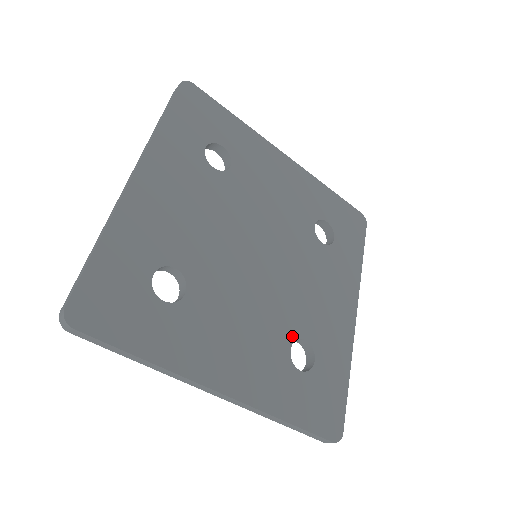
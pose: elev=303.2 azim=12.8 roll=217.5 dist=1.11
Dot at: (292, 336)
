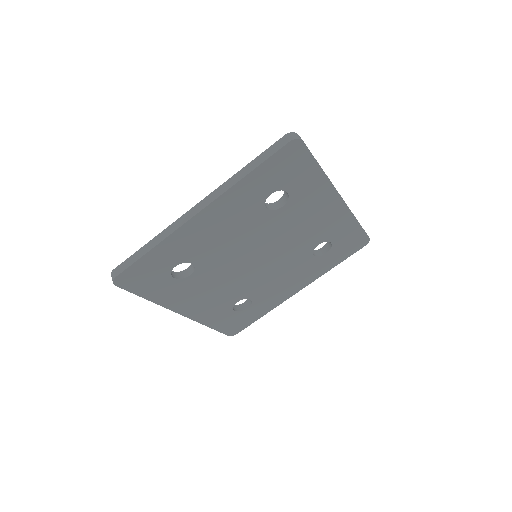
Dot at: (243, 297)
